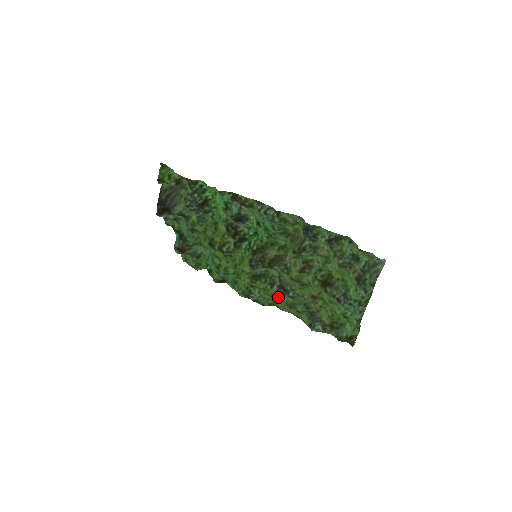
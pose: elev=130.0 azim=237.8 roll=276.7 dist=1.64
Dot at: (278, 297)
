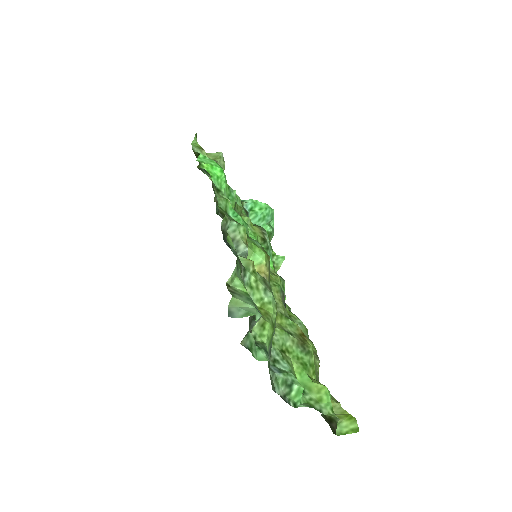
Dot at: occluded
